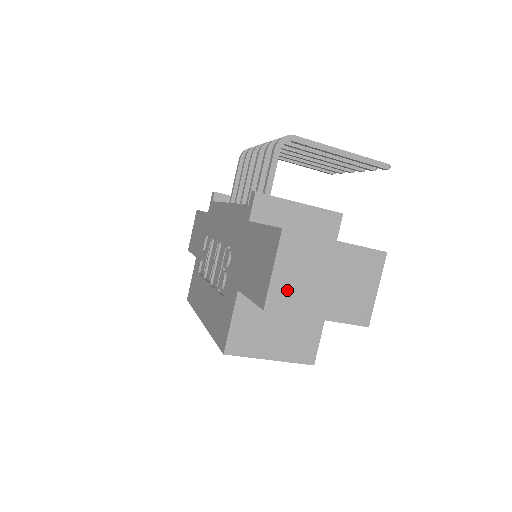
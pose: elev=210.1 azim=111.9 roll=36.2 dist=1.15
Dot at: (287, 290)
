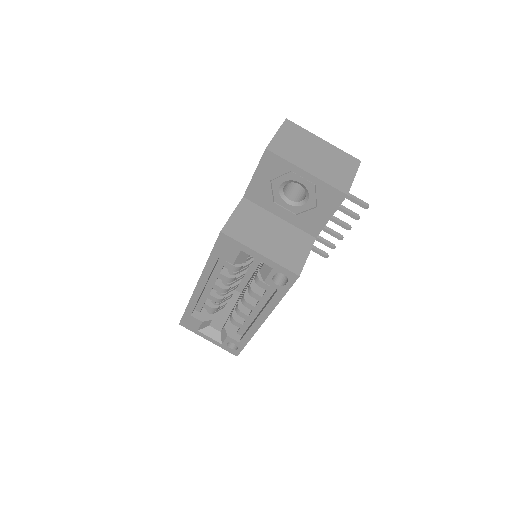
Dot at: (285, 147)
